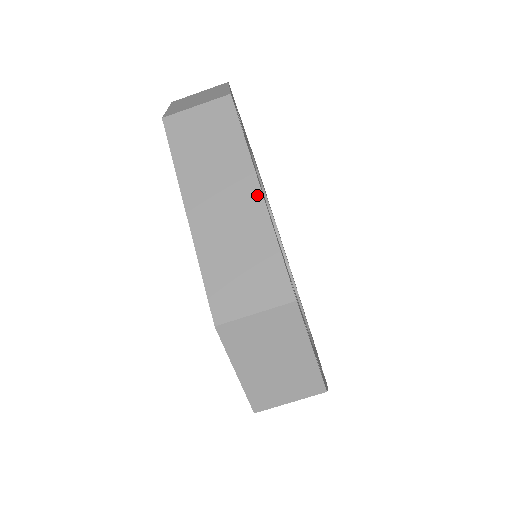
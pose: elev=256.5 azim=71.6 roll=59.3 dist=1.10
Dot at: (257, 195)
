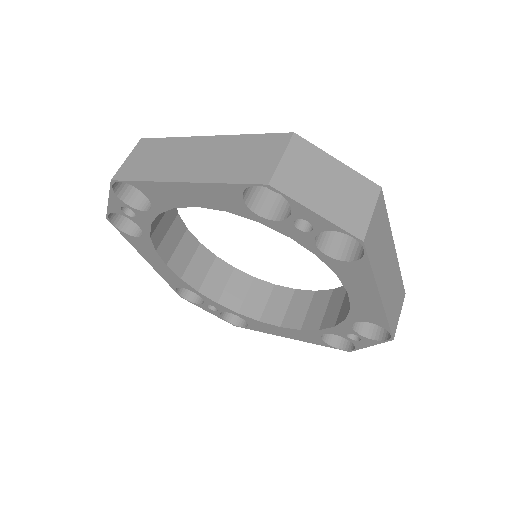
Dot at: (210, 139)
